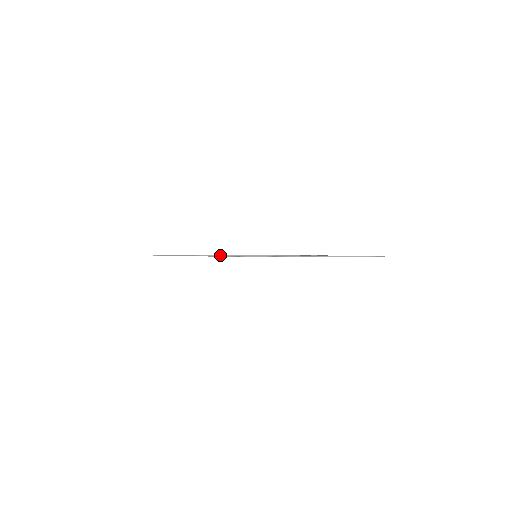
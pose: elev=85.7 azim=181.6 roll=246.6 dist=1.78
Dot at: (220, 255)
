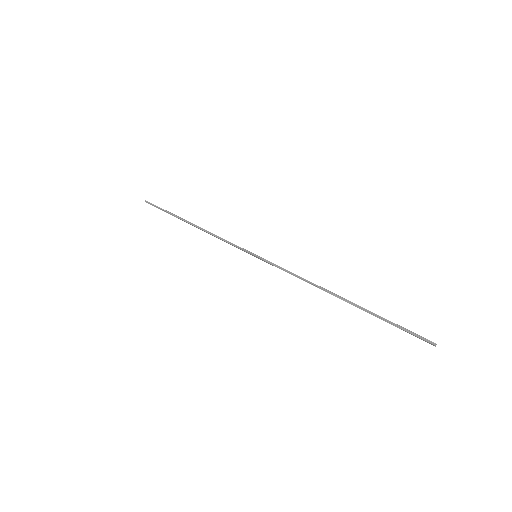
Dot at: occluded
